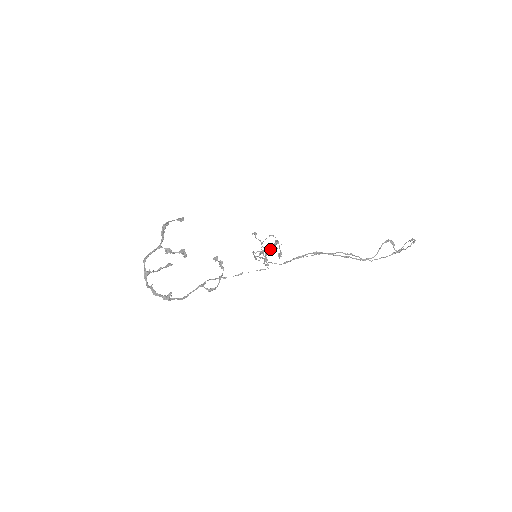
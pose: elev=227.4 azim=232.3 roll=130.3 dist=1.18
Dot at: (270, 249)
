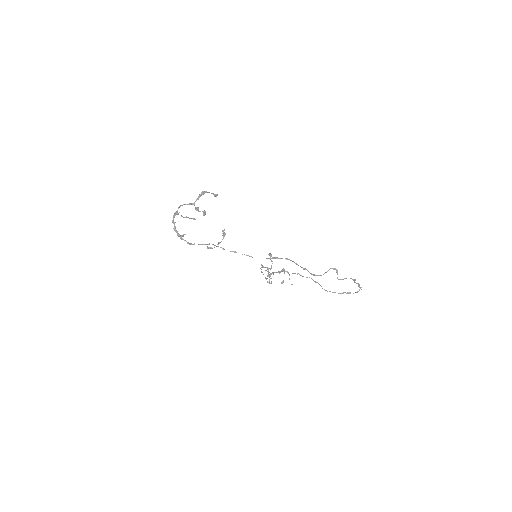
Dot at: occluded
